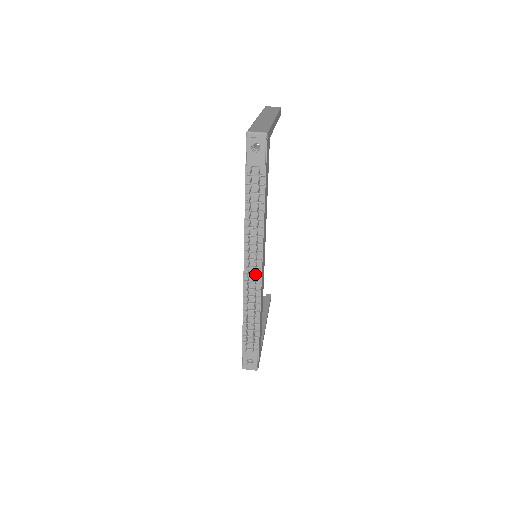
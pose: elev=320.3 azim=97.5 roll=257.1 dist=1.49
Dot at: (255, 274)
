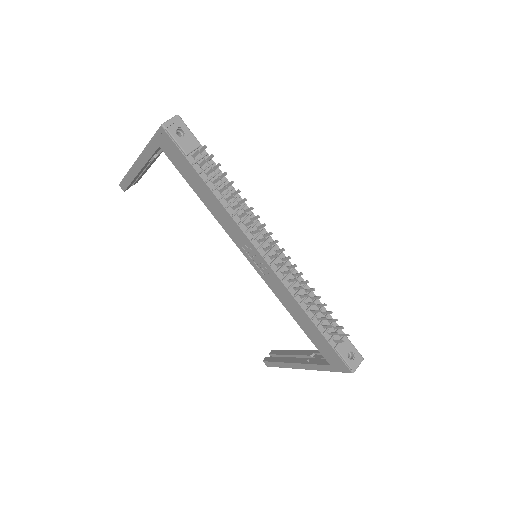
Dot at: (280, 249)
